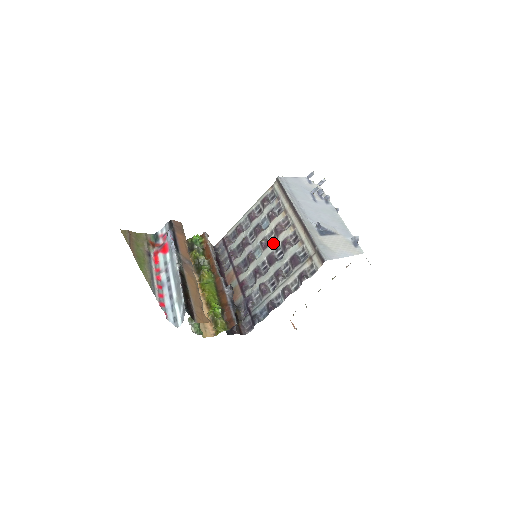
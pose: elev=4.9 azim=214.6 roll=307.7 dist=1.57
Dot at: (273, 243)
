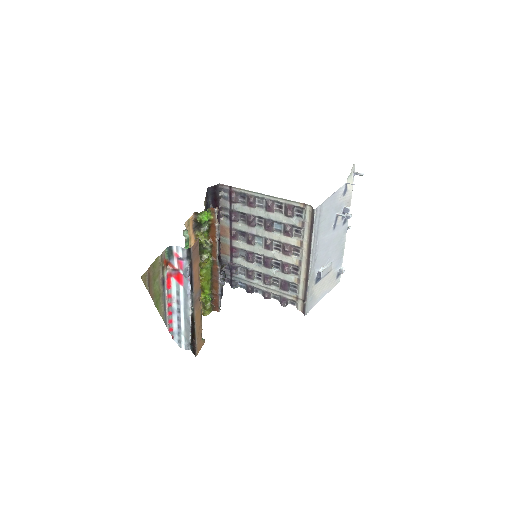
Dot at: (276, 248)
